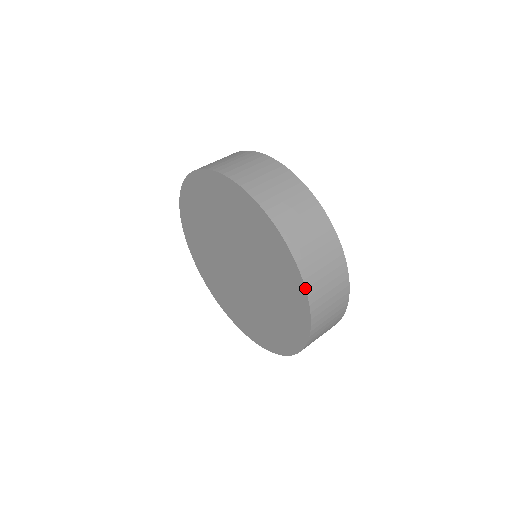
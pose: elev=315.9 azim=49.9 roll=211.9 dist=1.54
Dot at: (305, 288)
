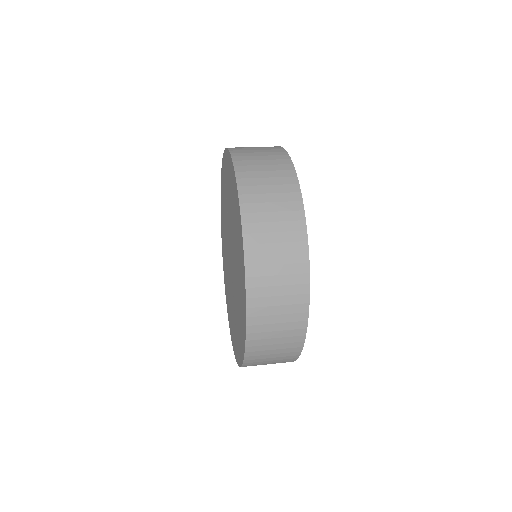
Dot at: (229, 151)
